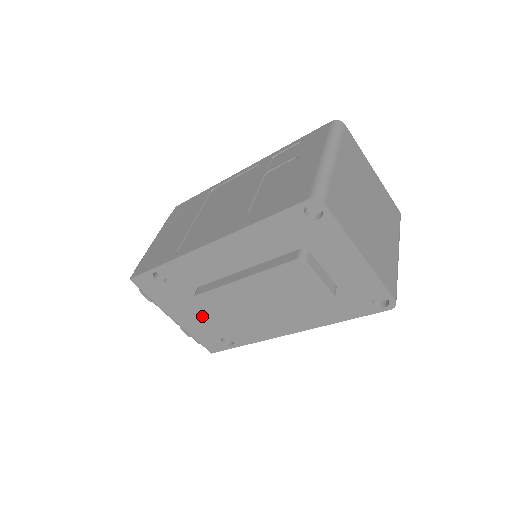
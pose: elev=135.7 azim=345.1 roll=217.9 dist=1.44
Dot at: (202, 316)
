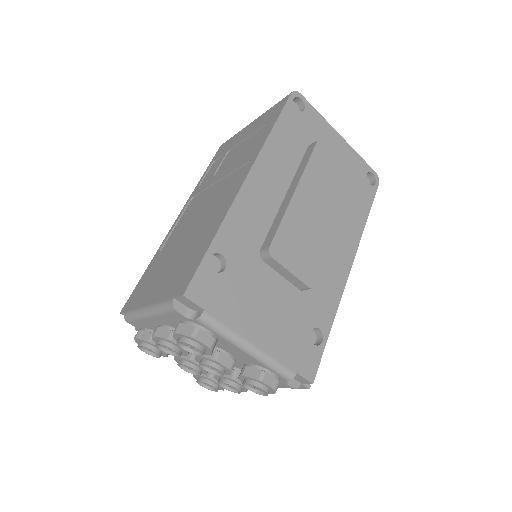
Dot at: (279, 307)
